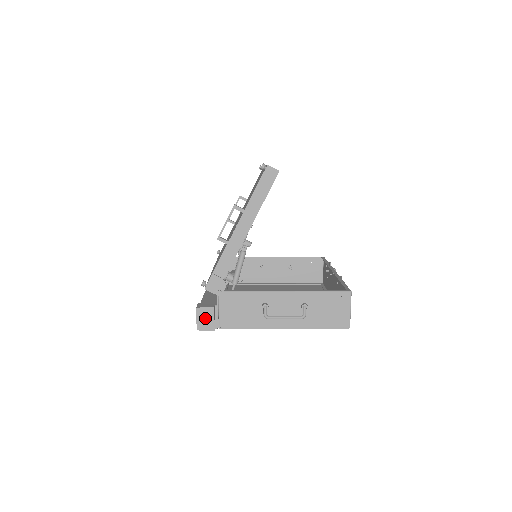
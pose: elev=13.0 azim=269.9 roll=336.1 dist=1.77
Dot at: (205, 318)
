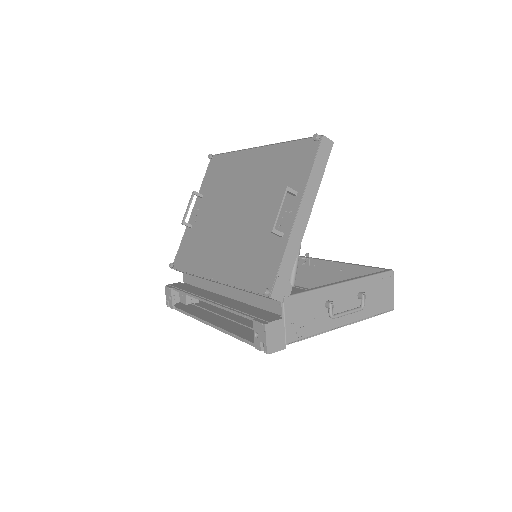
Dot at: (275, 335)
